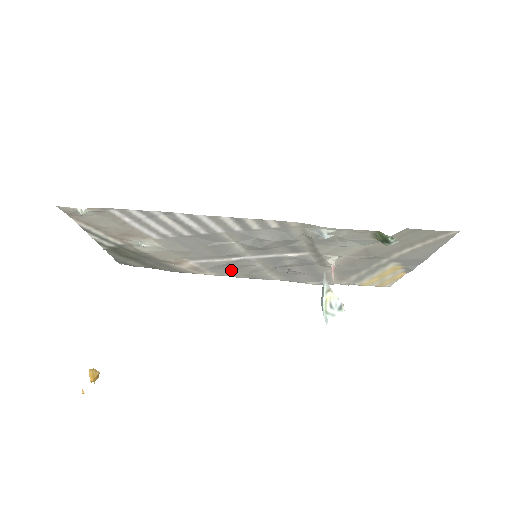
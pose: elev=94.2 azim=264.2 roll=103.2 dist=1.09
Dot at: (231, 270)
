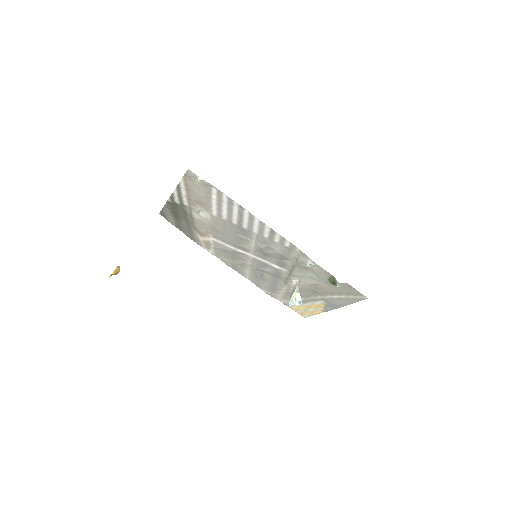
Dot at: (227, 257)
